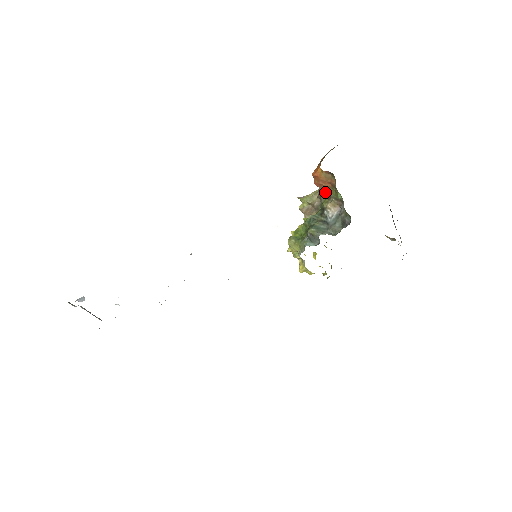
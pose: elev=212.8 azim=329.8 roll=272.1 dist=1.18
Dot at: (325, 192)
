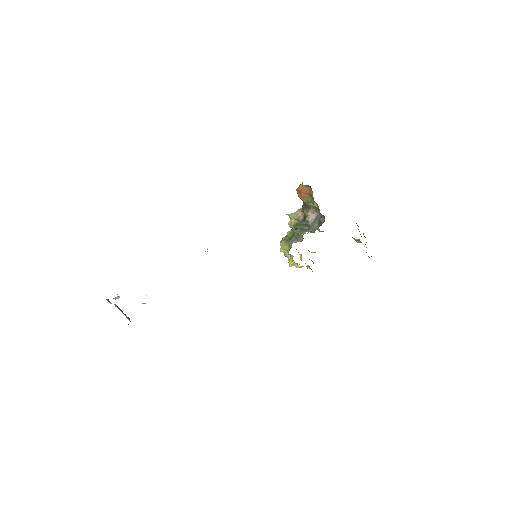
Dot at: (306, 204)
